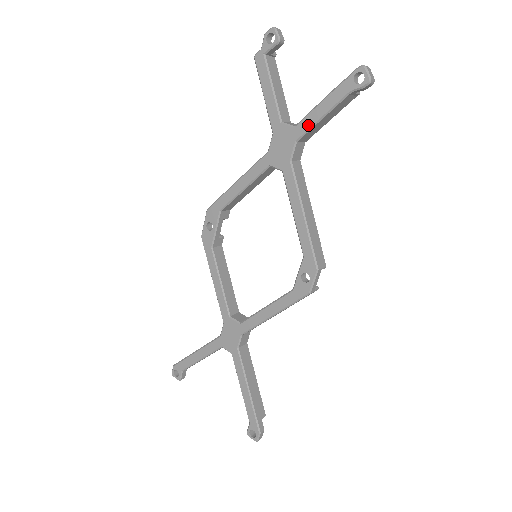
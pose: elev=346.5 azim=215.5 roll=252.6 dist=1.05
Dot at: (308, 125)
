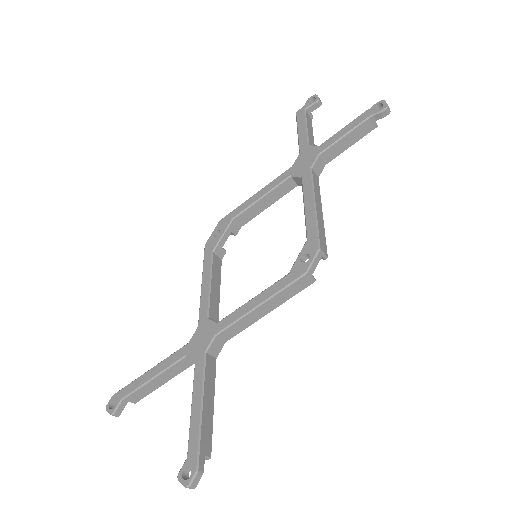
Dot at: (332, 142)
